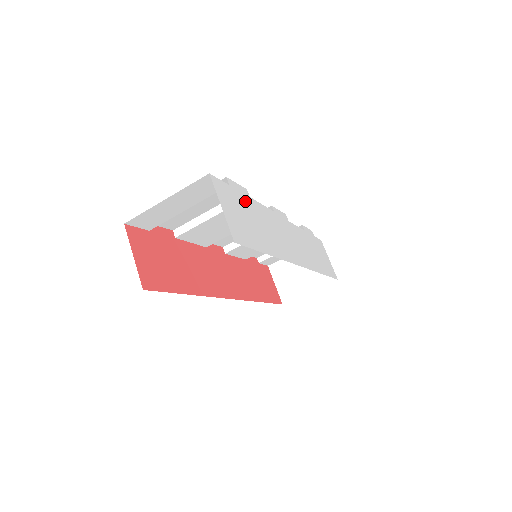
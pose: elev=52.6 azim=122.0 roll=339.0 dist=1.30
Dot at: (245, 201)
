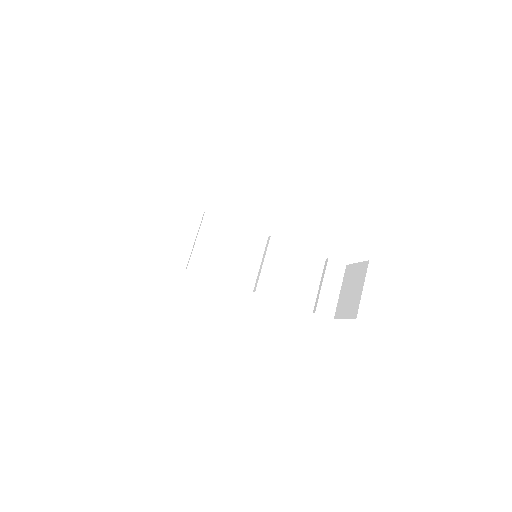
Dot at: occluded
